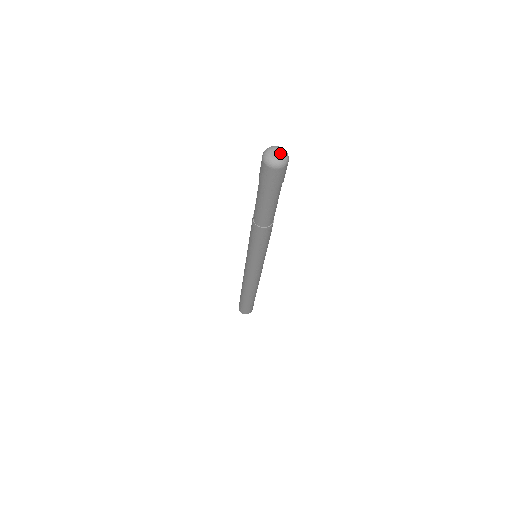
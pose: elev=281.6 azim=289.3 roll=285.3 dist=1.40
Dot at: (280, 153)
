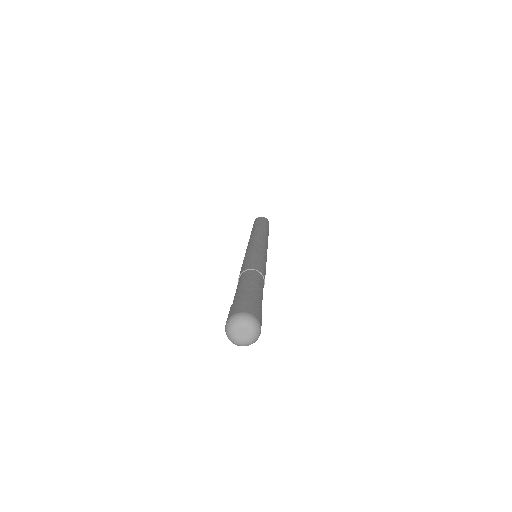
Dot at: (246, 331)
